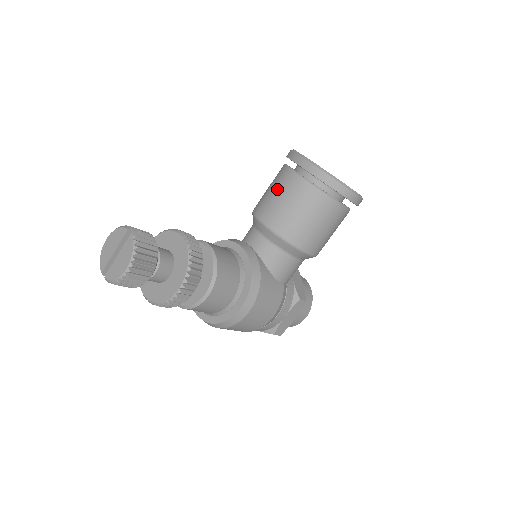
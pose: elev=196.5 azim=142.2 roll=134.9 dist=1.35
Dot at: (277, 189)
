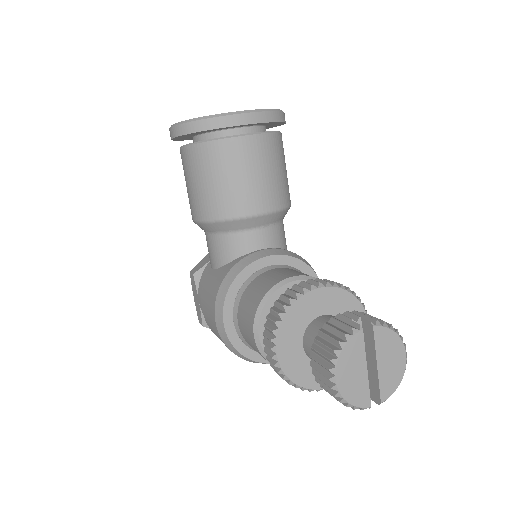
Dot at: (244, 169)
